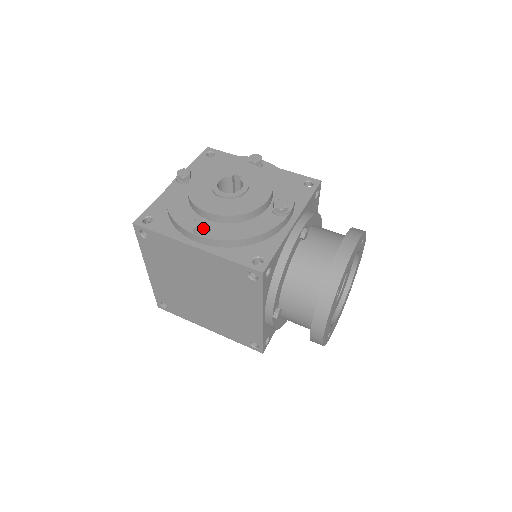
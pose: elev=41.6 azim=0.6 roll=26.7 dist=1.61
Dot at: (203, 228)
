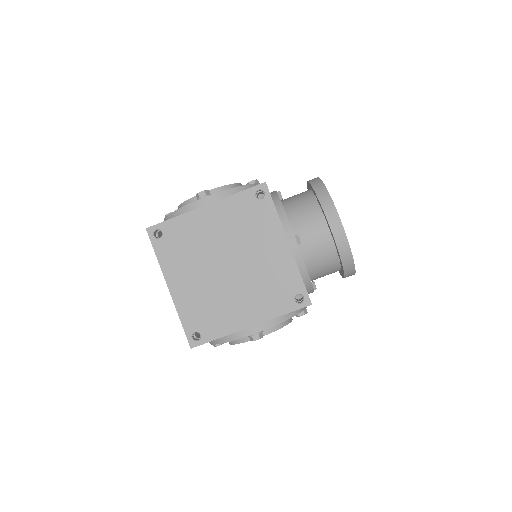
Dot at: (206, 191)
